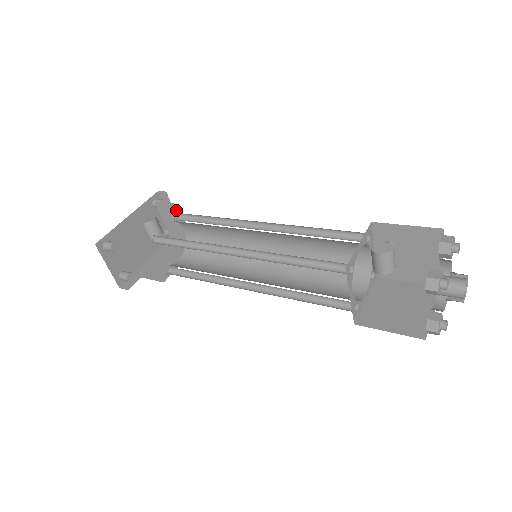
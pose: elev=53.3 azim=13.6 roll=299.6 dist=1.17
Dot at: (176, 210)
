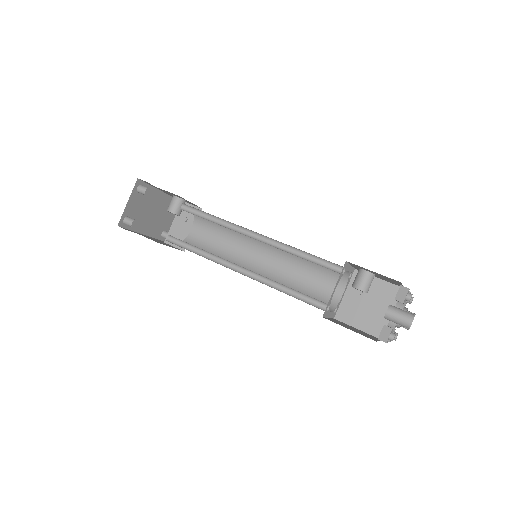
Dot at: occluded
